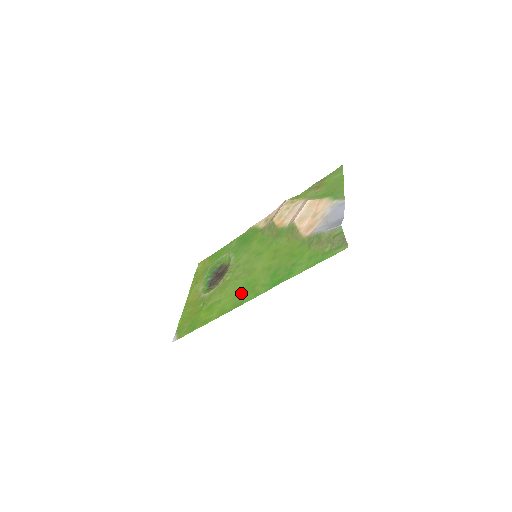
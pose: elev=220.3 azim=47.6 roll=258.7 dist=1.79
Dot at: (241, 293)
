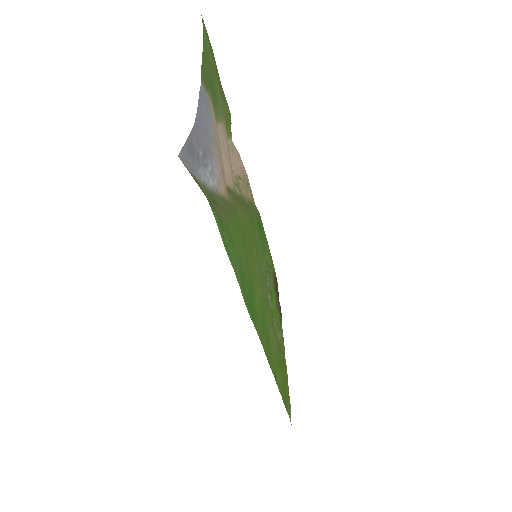
Dot at: (266, 335)
